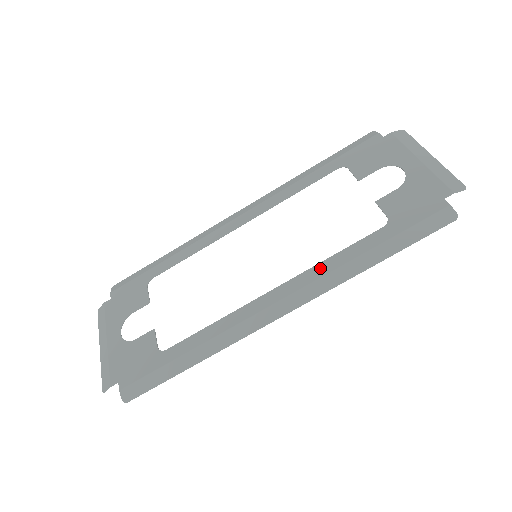
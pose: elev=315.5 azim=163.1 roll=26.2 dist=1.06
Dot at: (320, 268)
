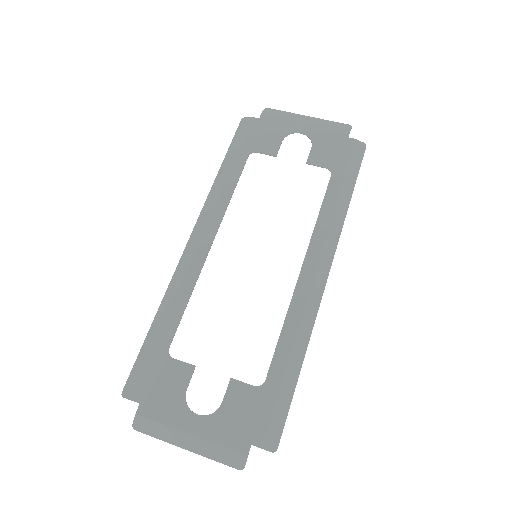
Dot at: (320, 228)
